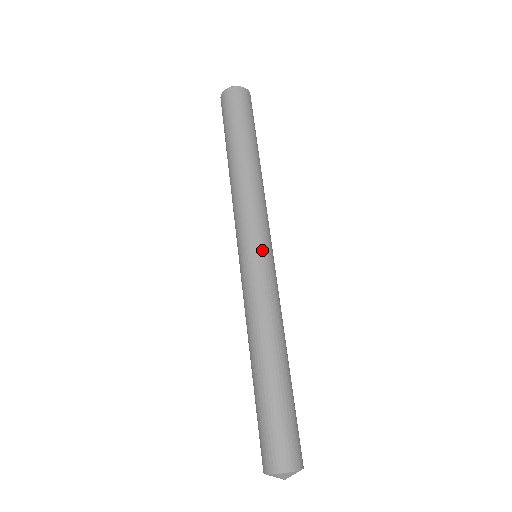
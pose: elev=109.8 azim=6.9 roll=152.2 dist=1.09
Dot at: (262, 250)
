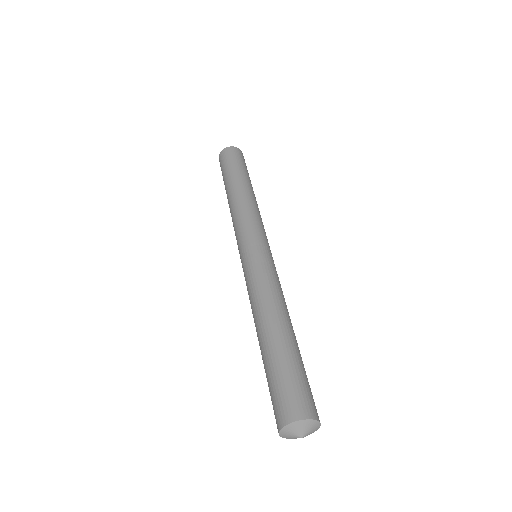
Dot at: (256, 245)
